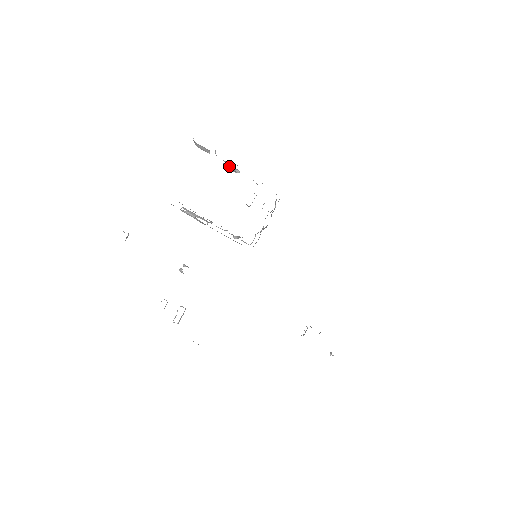
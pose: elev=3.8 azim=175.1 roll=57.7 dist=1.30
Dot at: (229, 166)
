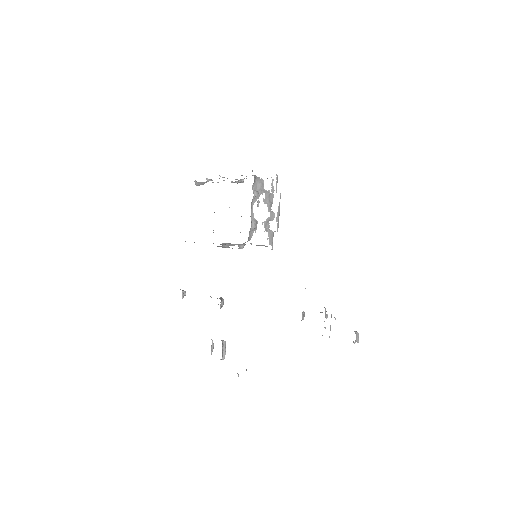
Dot at: (237, 181)
